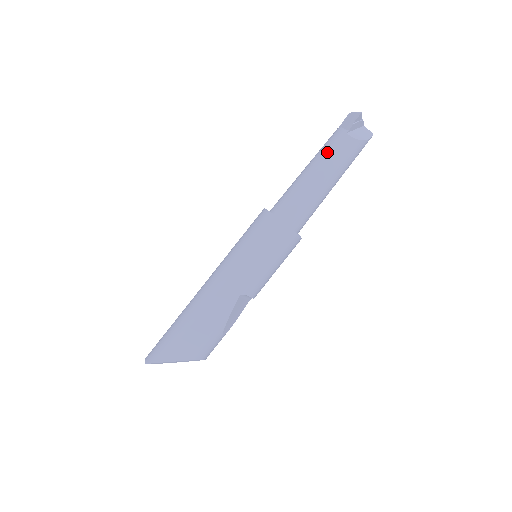
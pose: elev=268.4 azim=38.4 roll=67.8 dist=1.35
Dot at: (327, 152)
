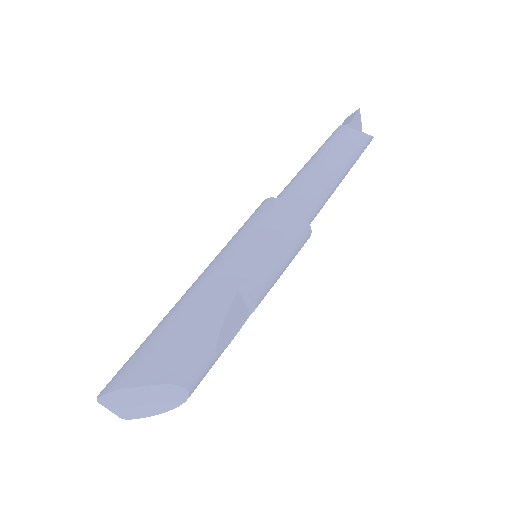
Dot at: (329, 143)
